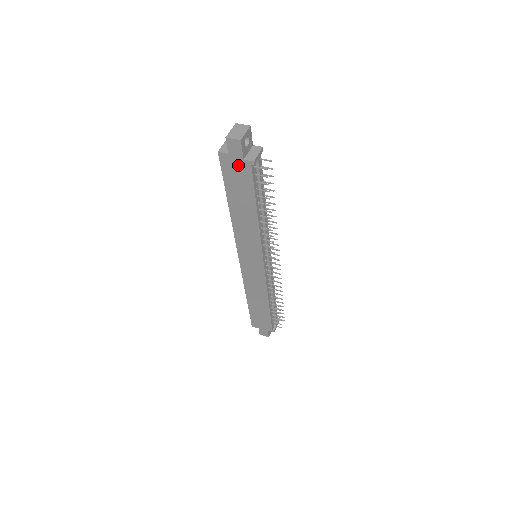
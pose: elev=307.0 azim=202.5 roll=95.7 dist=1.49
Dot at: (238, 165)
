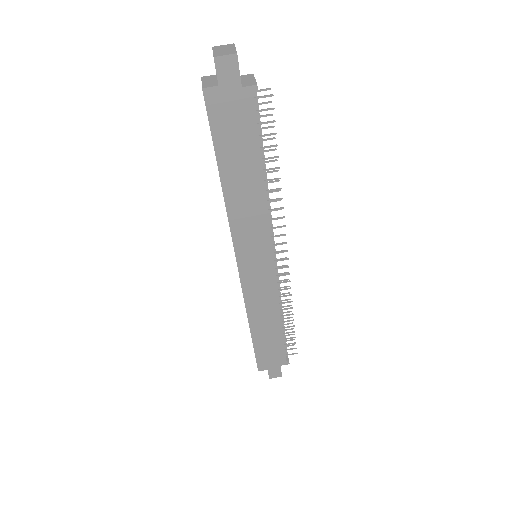
Dot at: (234, 101)
